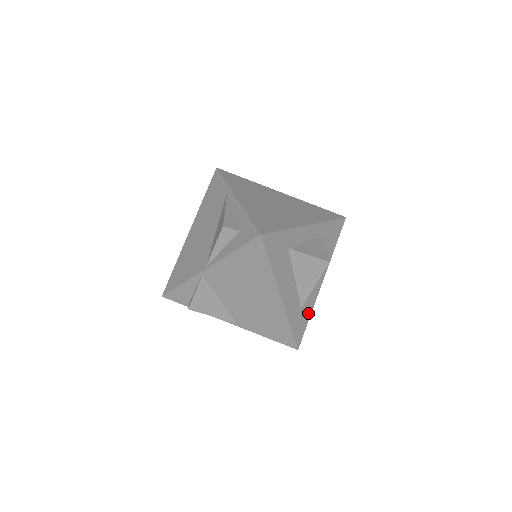
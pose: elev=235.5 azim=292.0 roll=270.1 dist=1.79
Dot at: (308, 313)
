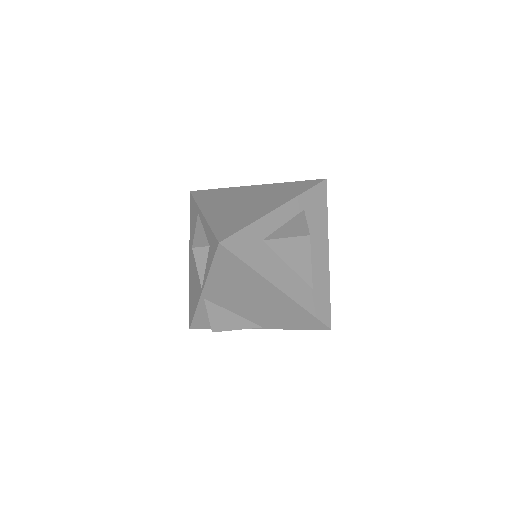
Dot at: (325, 290)
